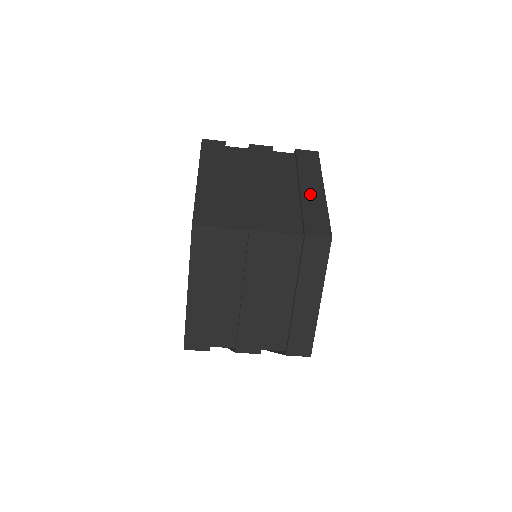
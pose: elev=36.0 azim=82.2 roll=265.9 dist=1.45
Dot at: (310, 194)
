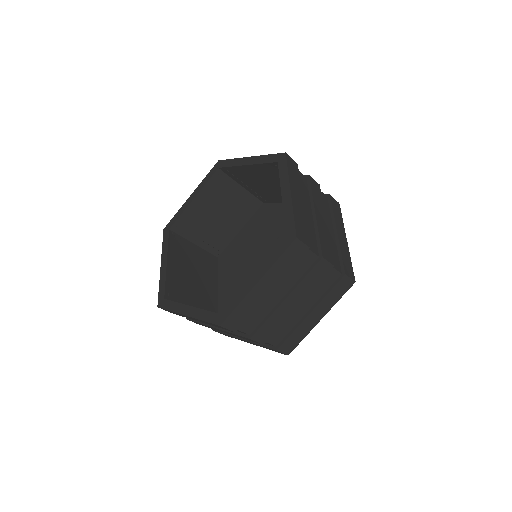
Dot at: occluded
